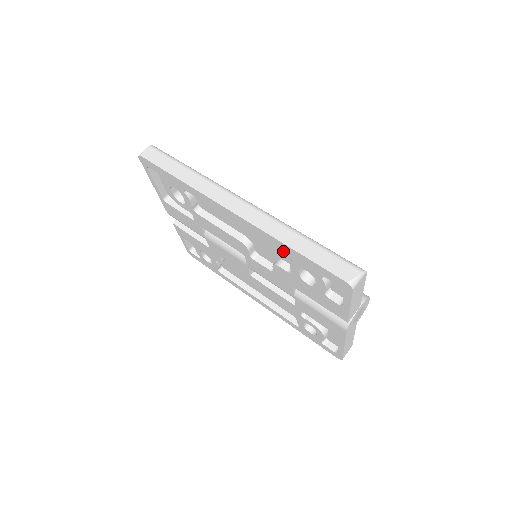
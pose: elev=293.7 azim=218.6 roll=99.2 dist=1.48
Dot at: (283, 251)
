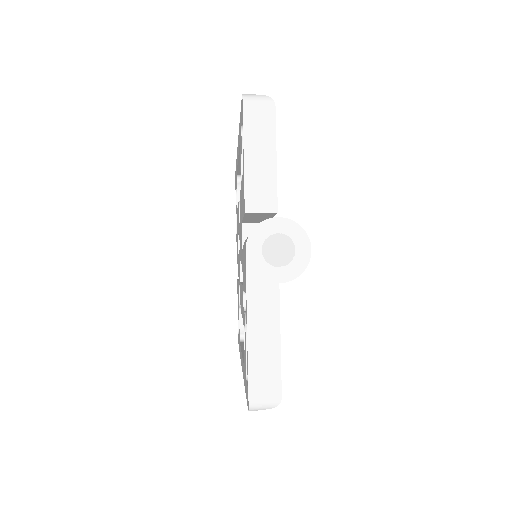
Dot at: occluded
